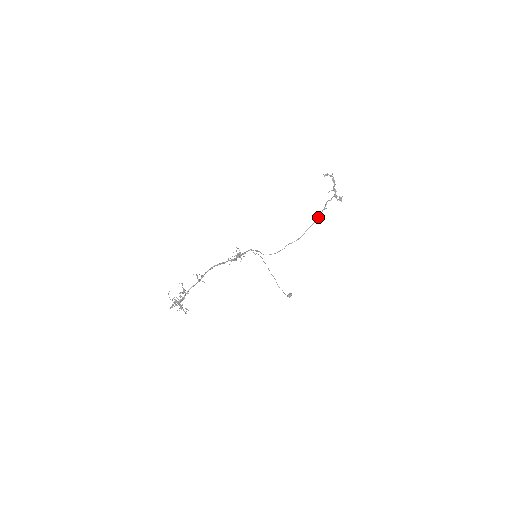
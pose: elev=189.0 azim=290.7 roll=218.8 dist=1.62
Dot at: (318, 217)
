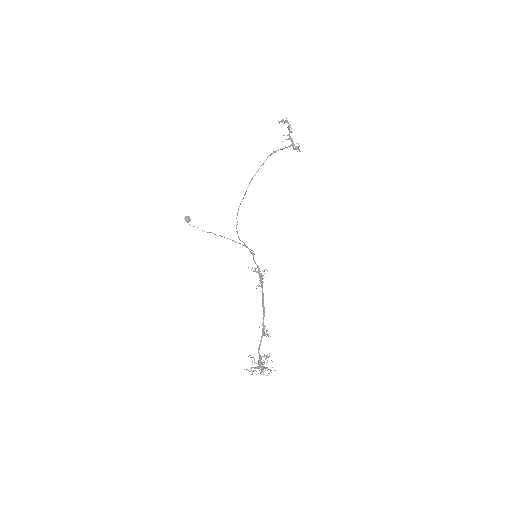
Dot at: (263, 164)
